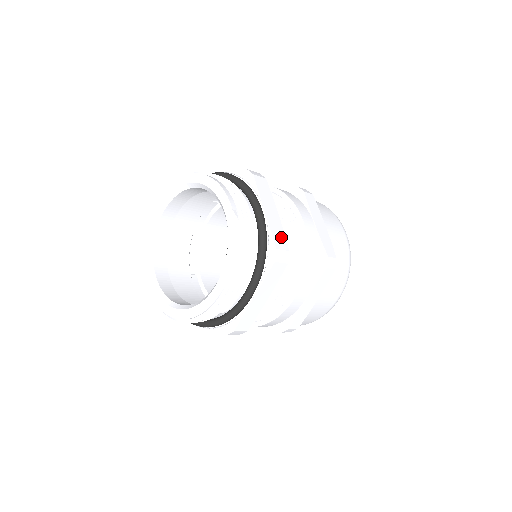
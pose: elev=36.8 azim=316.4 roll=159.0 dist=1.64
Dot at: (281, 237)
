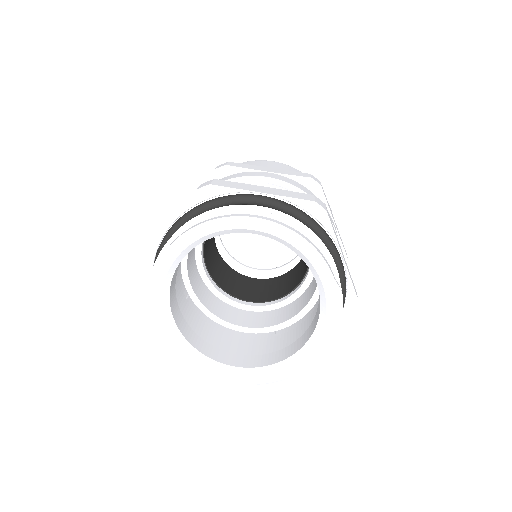
Dot at: occluded
